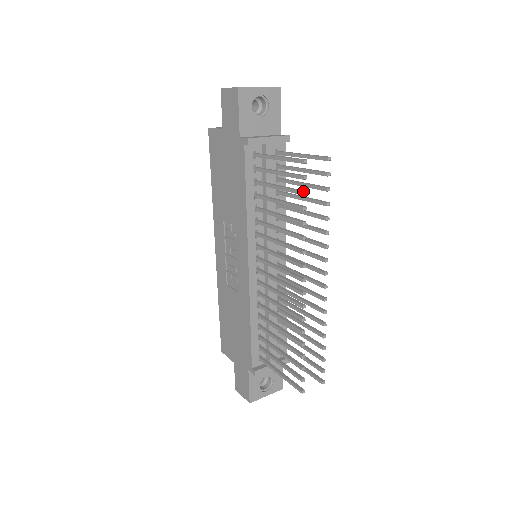
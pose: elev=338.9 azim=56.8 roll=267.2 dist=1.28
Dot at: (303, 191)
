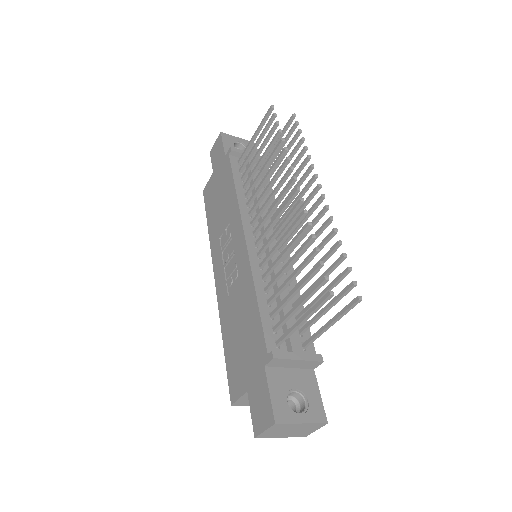
Dot at: (275, 122)
